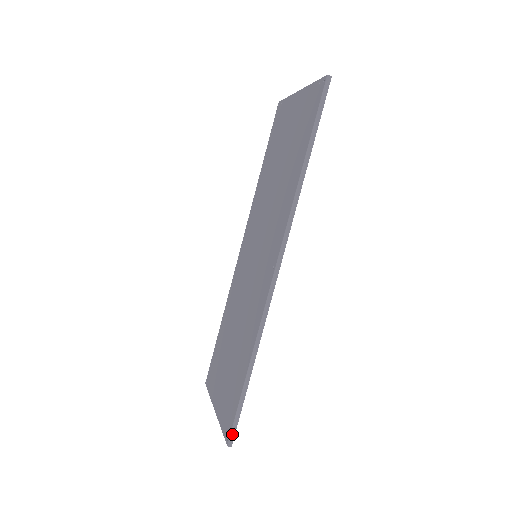
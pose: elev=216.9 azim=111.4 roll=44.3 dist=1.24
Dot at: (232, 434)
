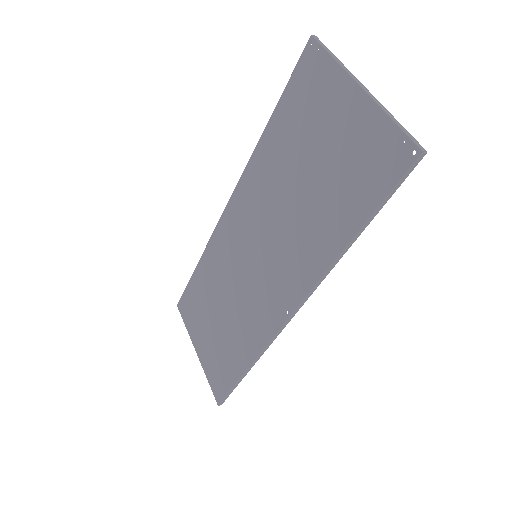
Dot at: (223, 401)
